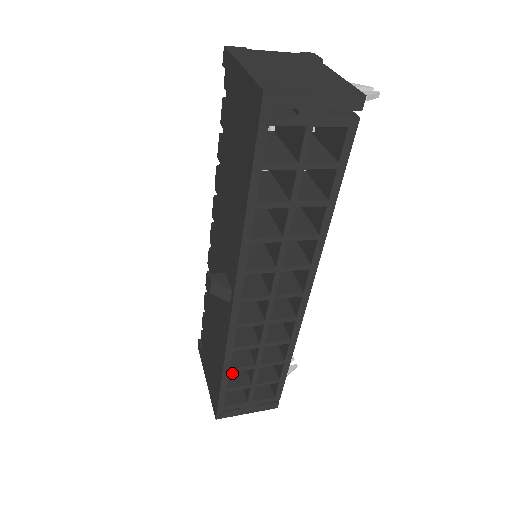
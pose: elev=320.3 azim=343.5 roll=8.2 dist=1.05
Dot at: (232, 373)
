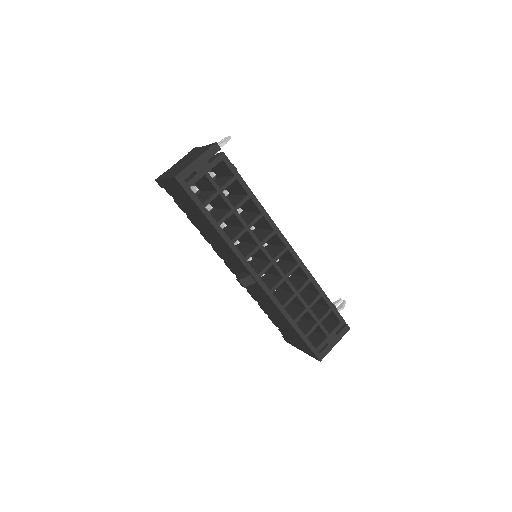
Dot at: (303, 327)
